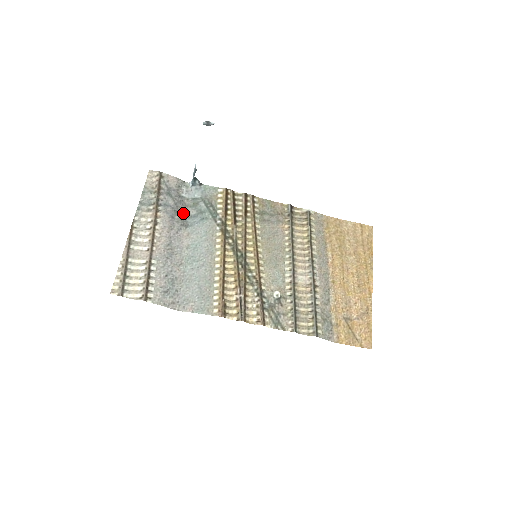
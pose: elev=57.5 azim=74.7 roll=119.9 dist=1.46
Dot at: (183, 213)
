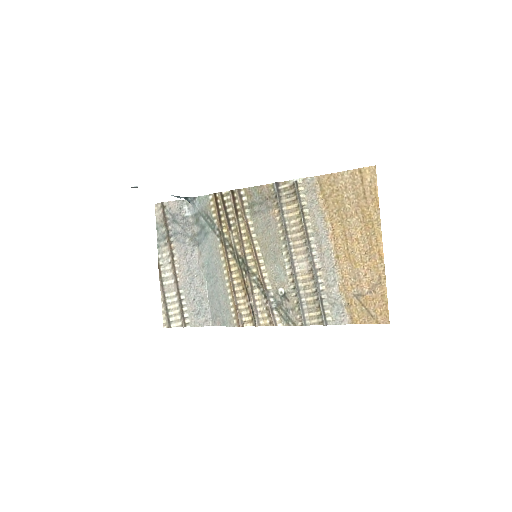
Dot at: (191, 233)
